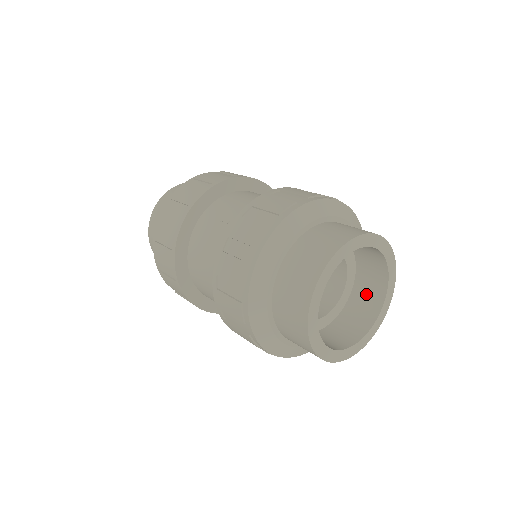
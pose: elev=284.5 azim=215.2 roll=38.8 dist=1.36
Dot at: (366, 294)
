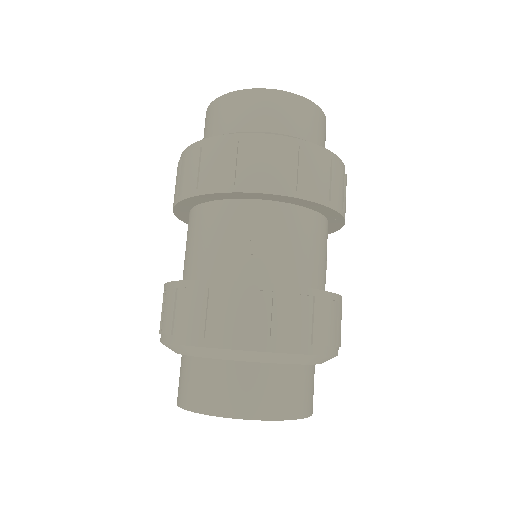
Dot at: occluded
